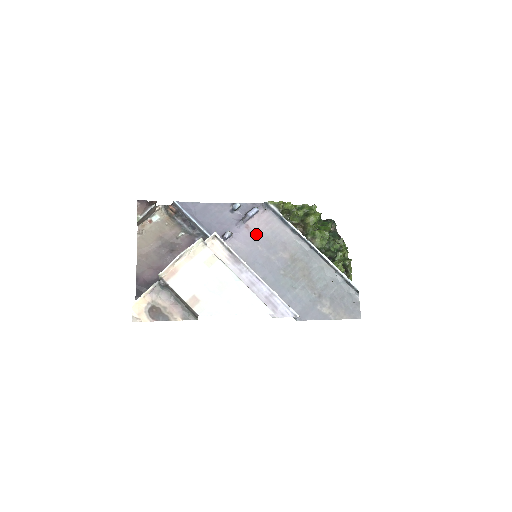
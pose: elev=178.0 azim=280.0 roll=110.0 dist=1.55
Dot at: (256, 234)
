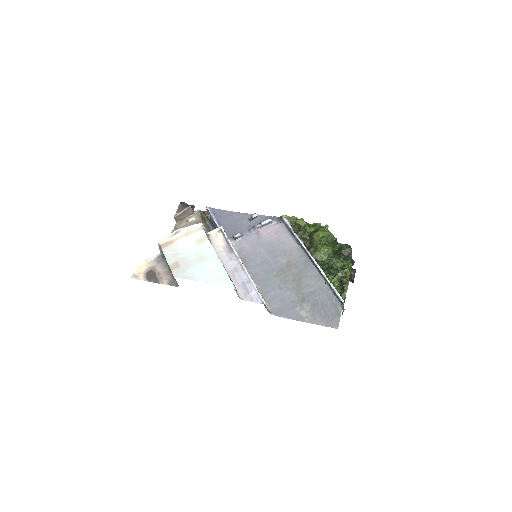
Dot at: (263, 240)
